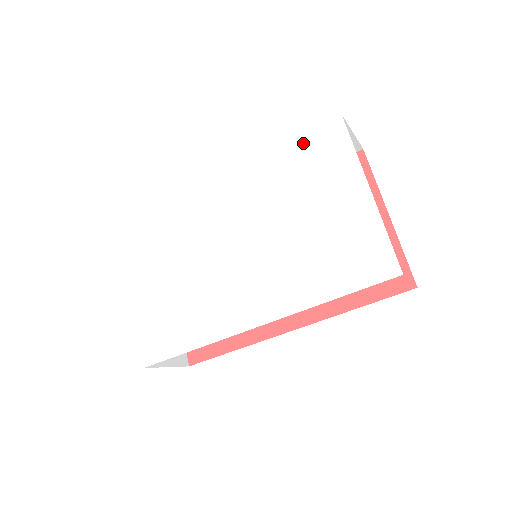
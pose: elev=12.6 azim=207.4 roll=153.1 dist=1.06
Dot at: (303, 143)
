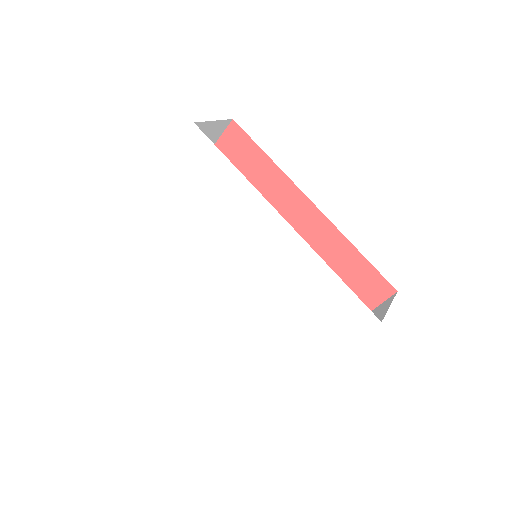
Dot at: (345, 294)
